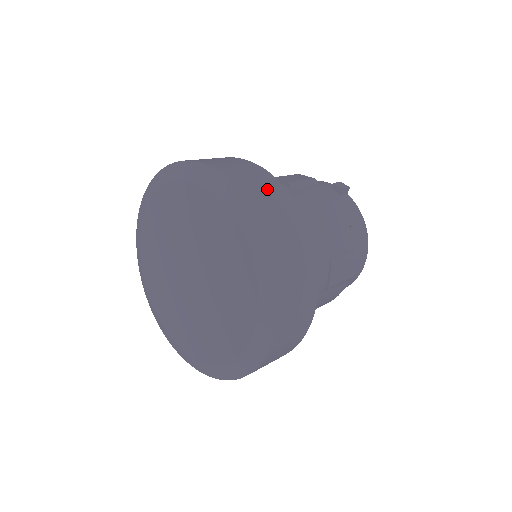
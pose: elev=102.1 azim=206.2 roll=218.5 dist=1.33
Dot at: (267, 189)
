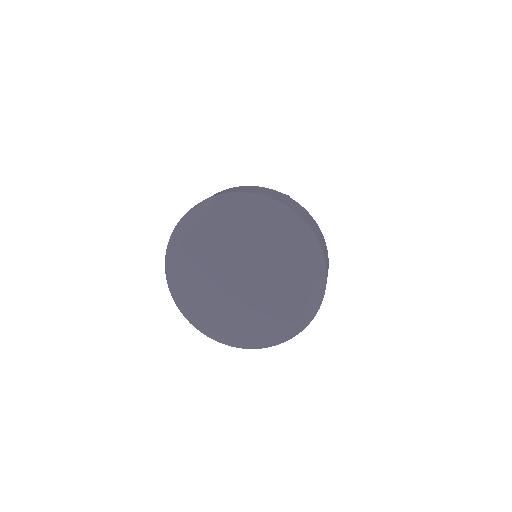
Dot at: (290, 201)
